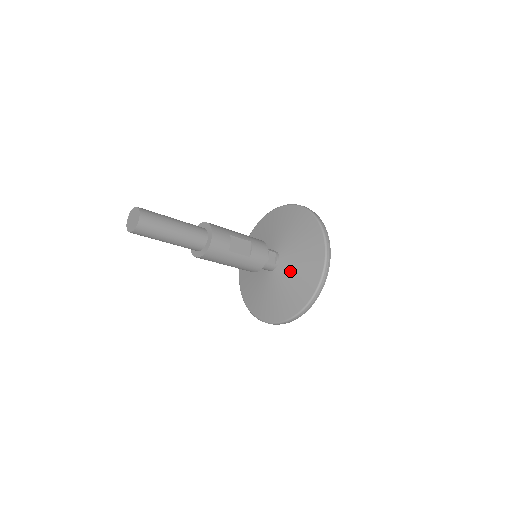
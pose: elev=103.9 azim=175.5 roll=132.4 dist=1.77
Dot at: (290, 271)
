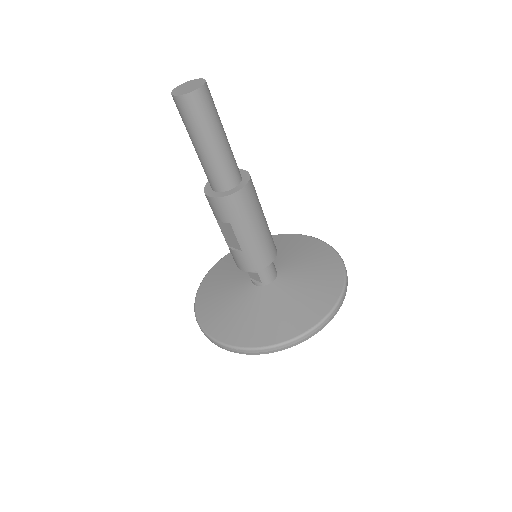
Dot at: (295, 264)
